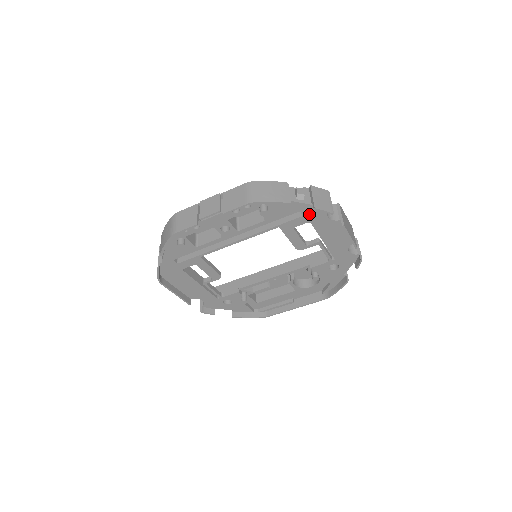
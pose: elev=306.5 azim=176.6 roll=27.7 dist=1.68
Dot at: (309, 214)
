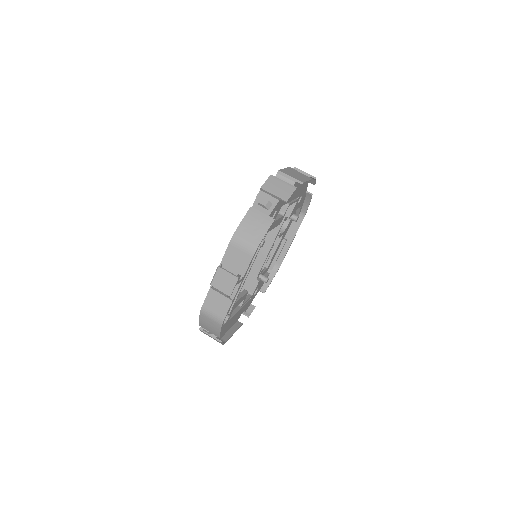
Dot at: (279, 205)
